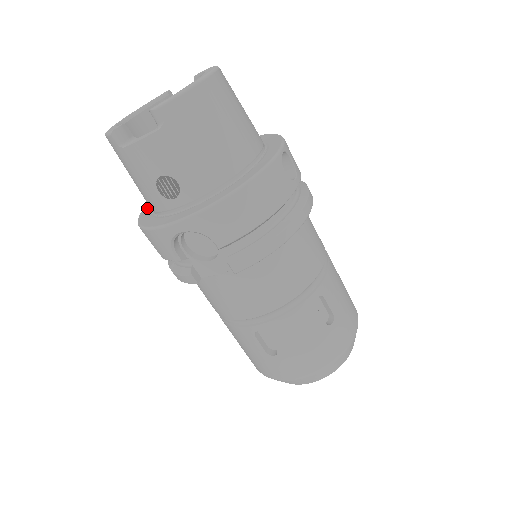
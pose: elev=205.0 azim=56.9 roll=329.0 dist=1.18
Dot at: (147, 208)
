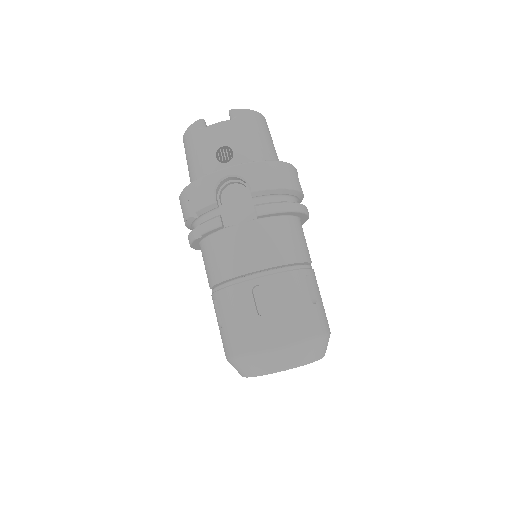
Dot at: occluded
